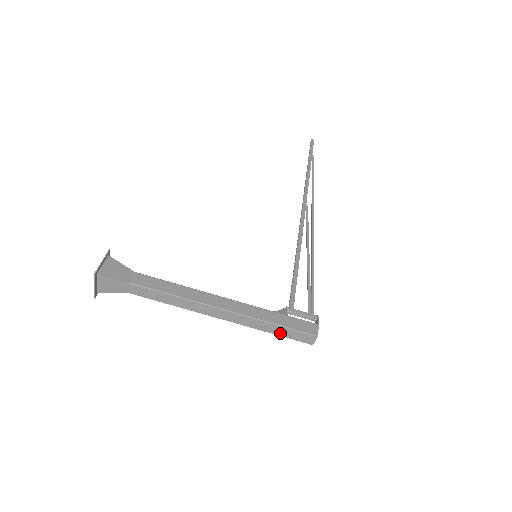
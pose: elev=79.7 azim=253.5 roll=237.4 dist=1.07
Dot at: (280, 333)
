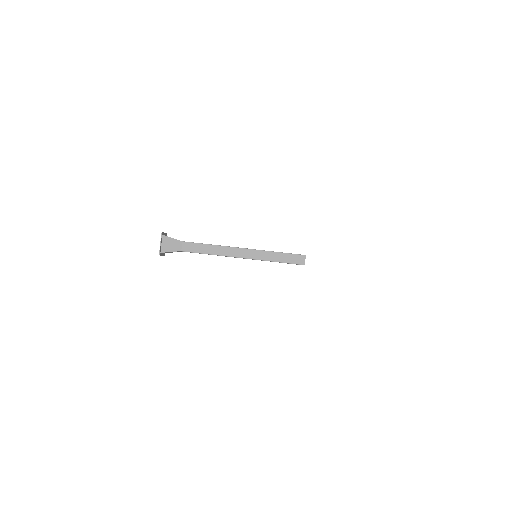
Dot at: (282, 260)
